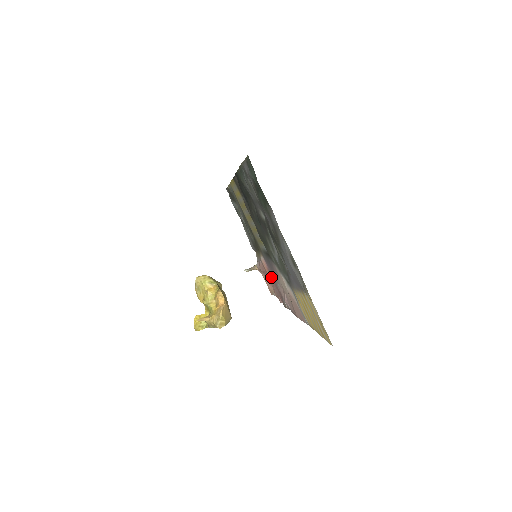
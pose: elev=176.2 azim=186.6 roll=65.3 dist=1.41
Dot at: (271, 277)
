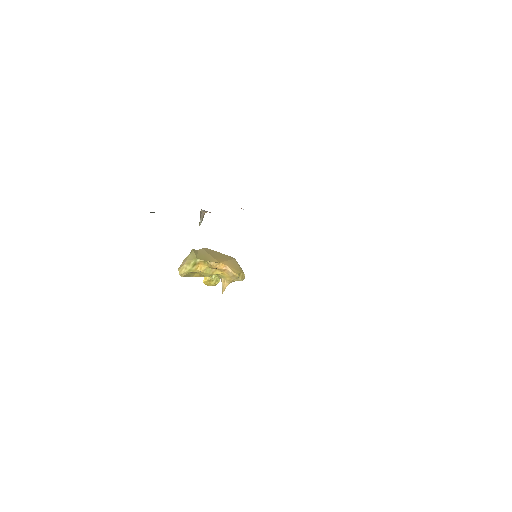
Dot at: occluded
